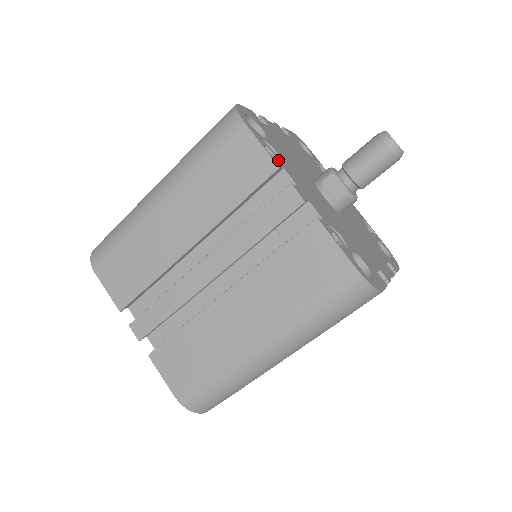
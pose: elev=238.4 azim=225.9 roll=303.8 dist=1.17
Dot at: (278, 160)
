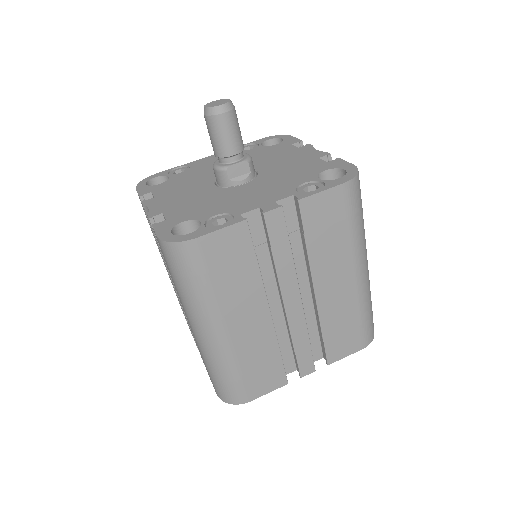
Dot at: (227, 217)
